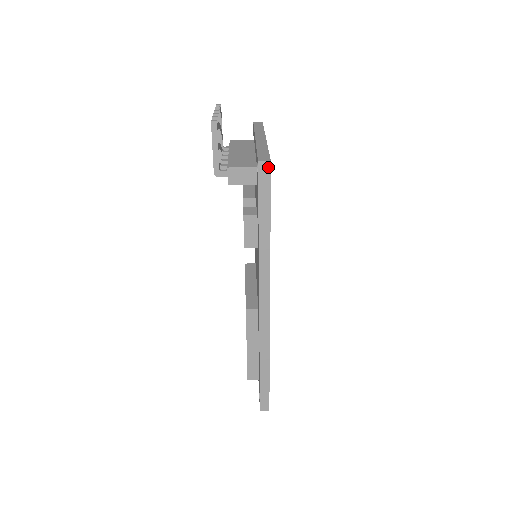
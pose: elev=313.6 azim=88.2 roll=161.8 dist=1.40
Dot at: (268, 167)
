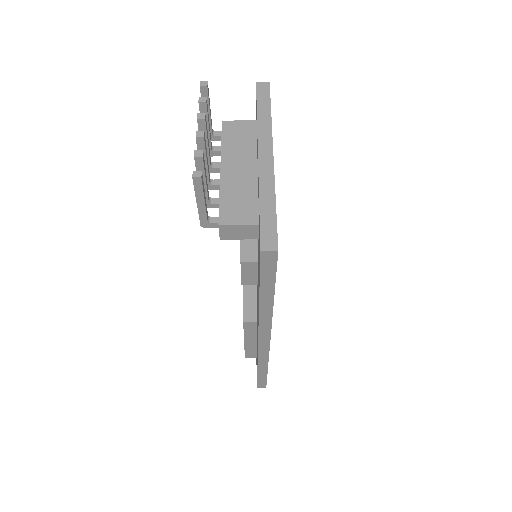
Dot at: (274, 255)
